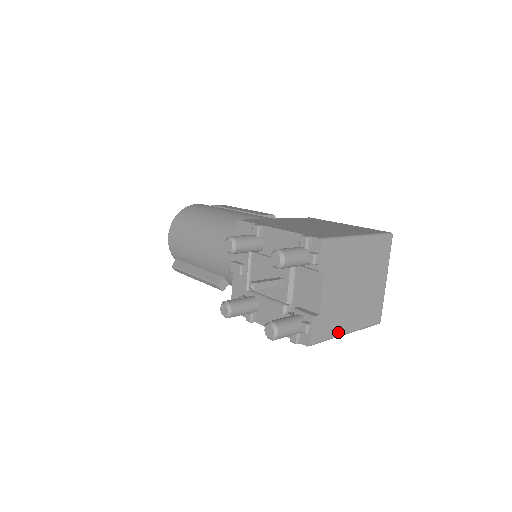
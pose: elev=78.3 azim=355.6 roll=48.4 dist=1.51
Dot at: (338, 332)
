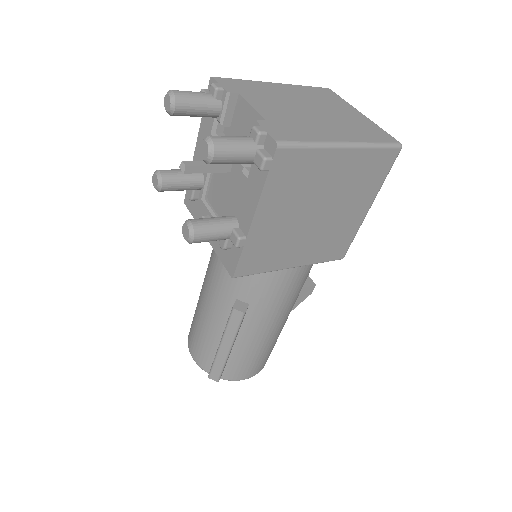
Dot at: (322, 139)
